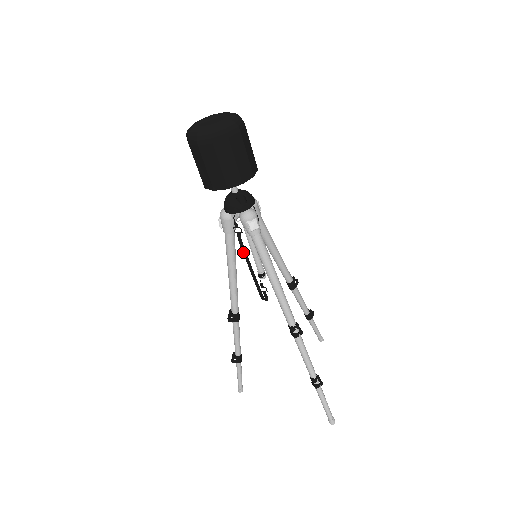
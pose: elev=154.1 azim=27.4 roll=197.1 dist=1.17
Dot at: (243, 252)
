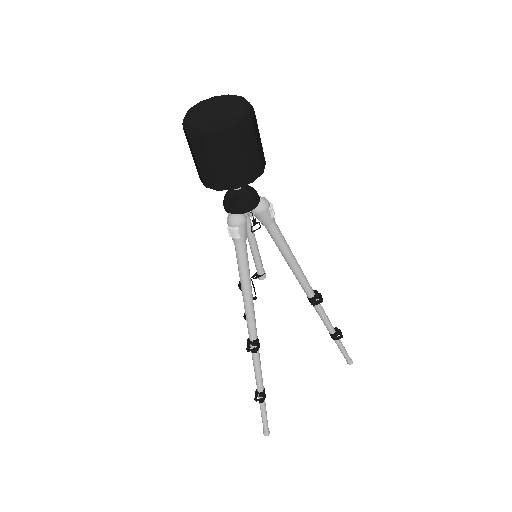
Dot at: occluded
